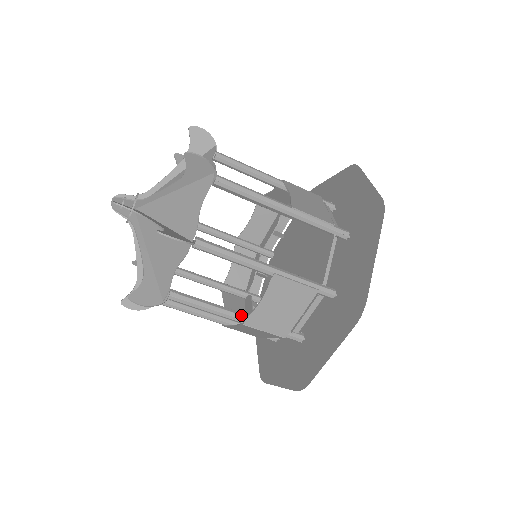
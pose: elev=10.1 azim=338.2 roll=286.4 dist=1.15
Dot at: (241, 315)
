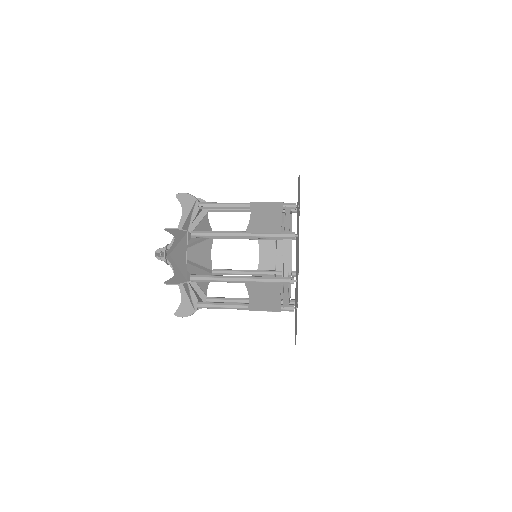
Dot at: (245, 306)
